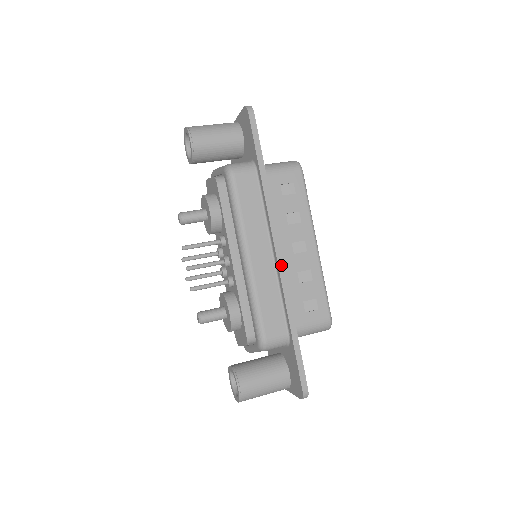
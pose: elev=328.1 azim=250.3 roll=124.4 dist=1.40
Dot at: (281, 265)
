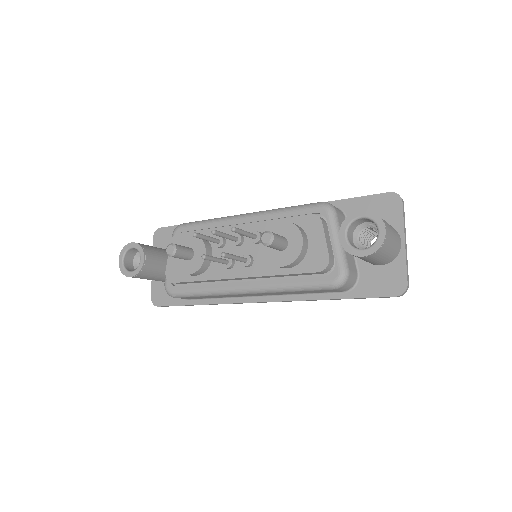
Dot at: occluded
